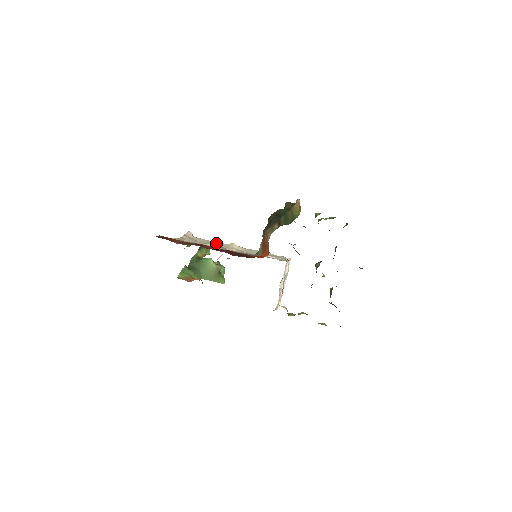
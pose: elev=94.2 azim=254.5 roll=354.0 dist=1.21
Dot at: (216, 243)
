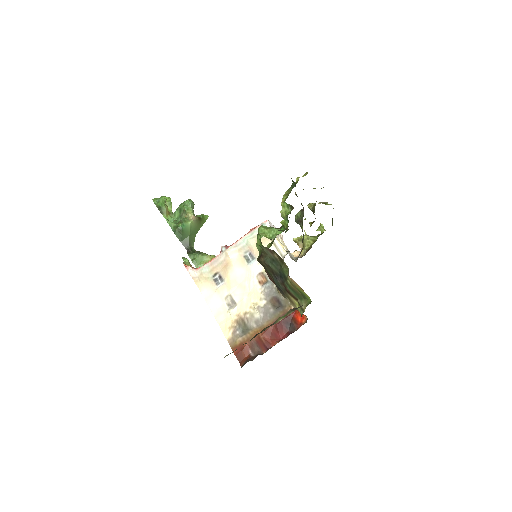
Dot at: (216, 263)
